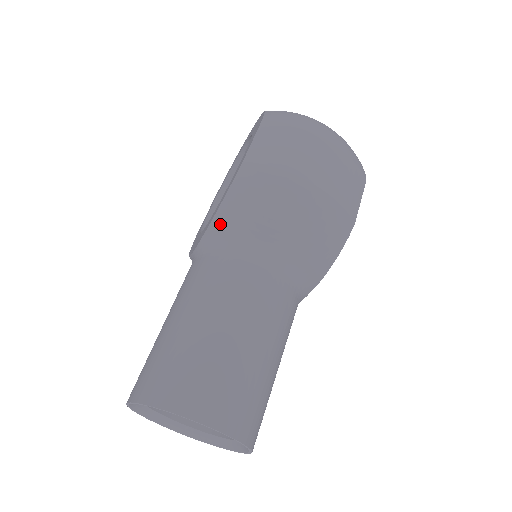
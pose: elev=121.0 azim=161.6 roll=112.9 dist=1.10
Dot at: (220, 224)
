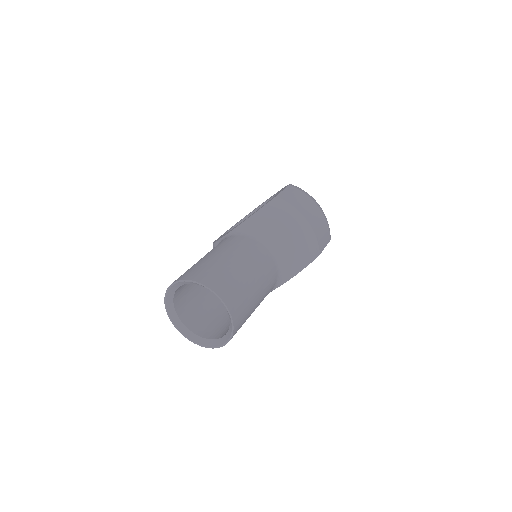
Dot at: (252, 222)
